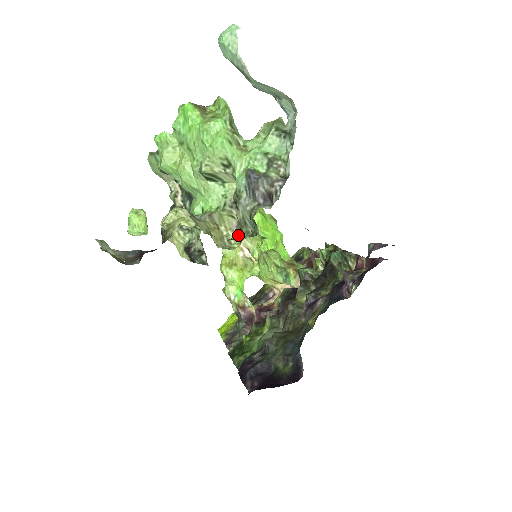
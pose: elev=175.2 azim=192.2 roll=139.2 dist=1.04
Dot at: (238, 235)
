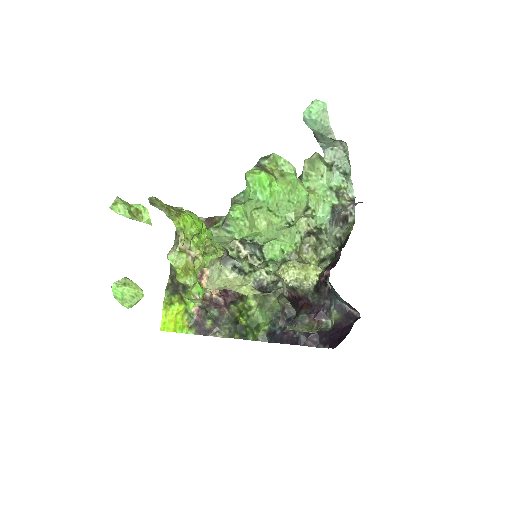
Dot at: (311, 254)
